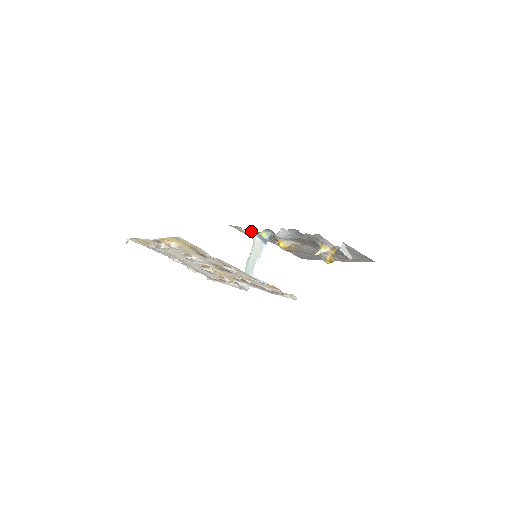
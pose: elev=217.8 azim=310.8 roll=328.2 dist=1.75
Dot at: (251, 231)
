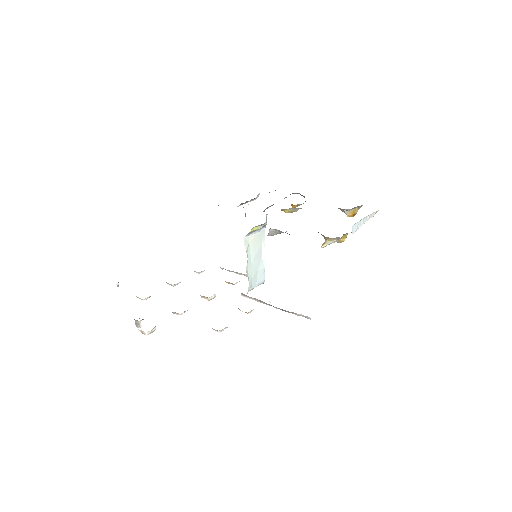
Dot at: occluded
